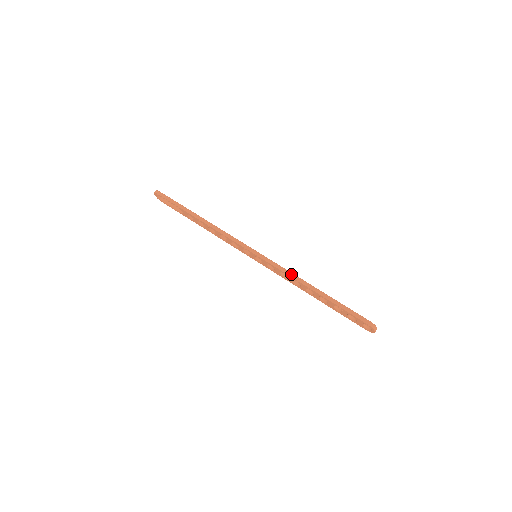
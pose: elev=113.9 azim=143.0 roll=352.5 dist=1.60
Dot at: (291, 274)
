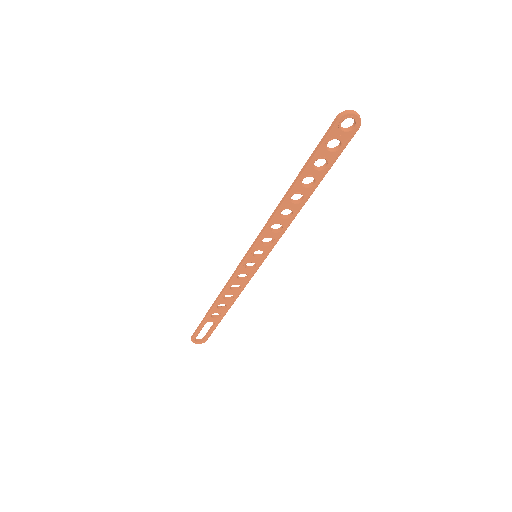
Dot at: (271, 217)
